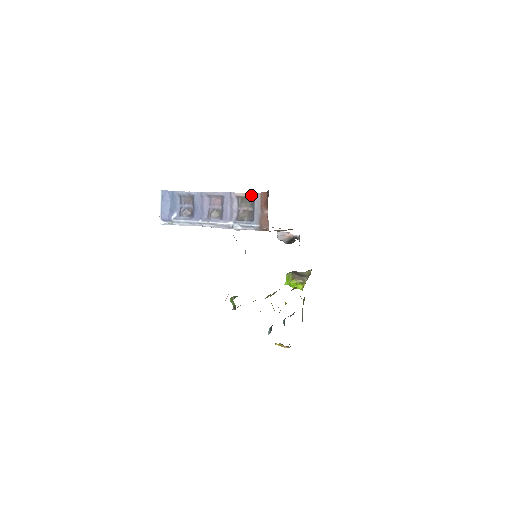
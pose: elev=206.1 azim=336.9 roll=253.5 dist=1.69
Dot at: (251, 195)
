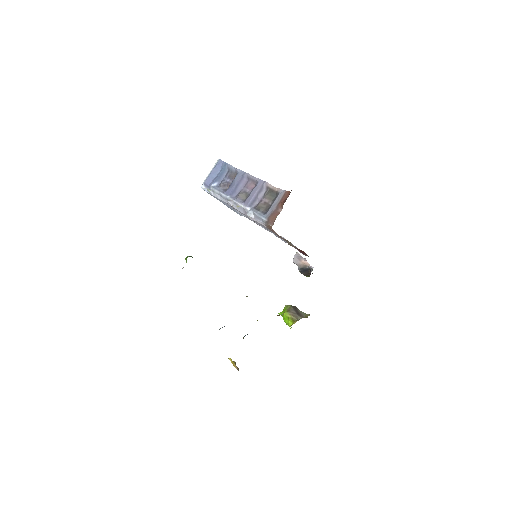
Dot at: (278, 190)
